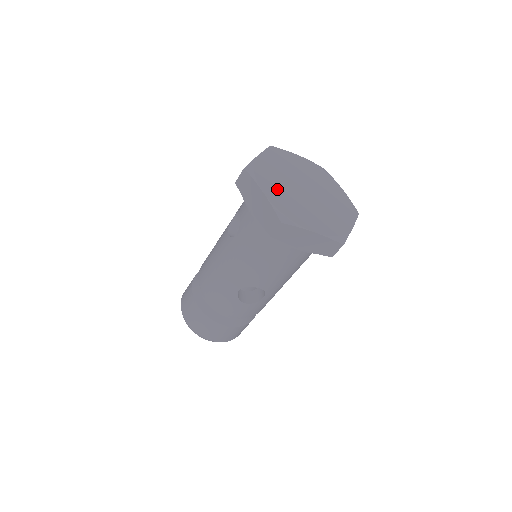
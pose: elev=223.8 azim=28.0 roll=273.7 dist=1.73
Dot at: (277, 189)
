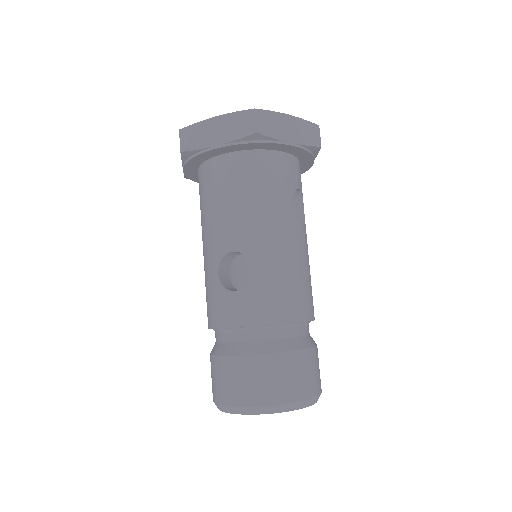
Dot at: occluded
